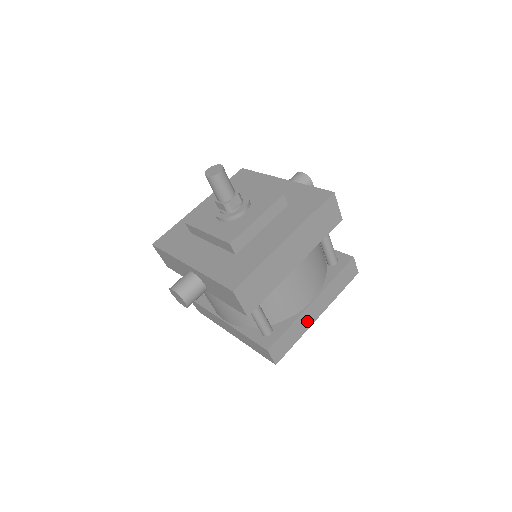
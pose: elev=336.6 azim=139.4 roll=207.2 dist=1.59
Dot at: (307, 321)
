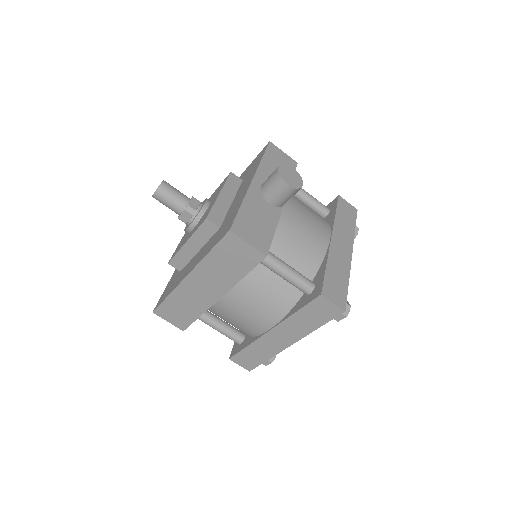
Dot at: (273, 346)
